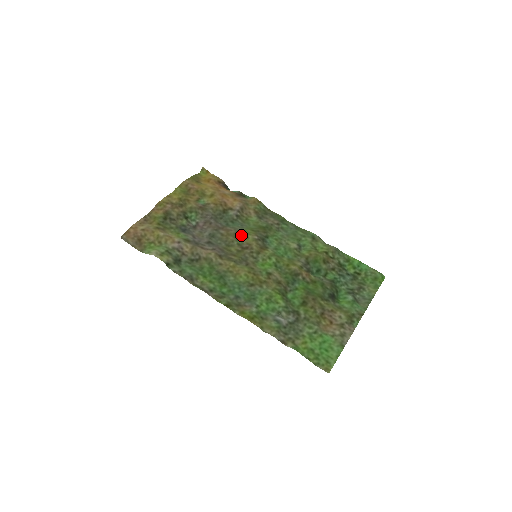
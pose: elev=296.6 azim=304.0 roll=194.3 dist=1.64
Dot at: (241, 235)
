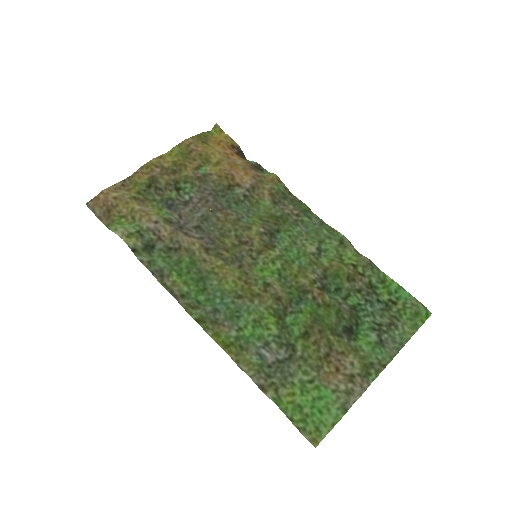
Dot at: (243, 224)
